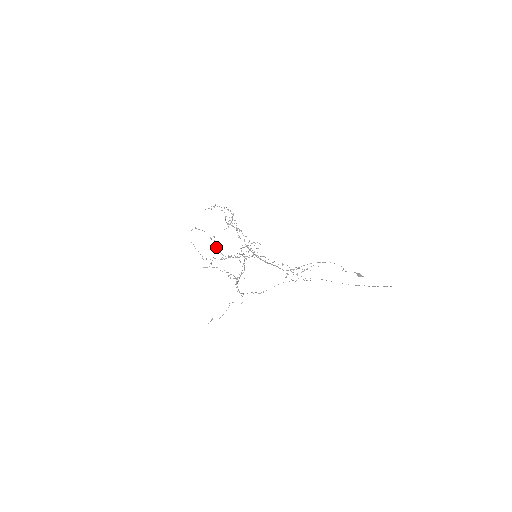
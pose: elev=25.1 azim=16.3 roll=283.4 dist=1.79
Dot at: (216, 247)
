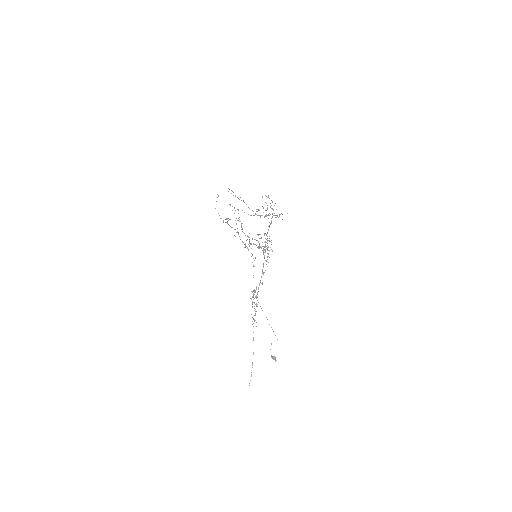
Dot at: (227, 223)
